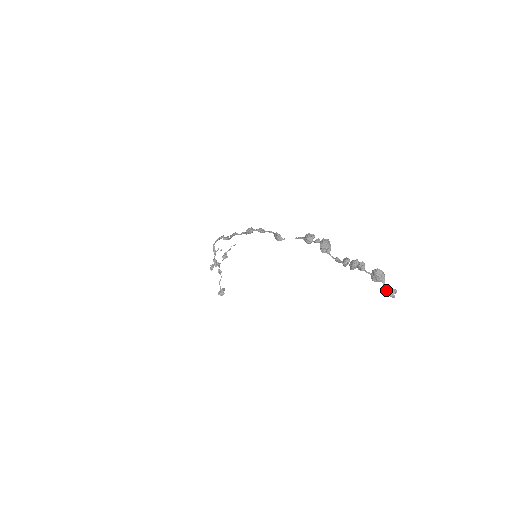
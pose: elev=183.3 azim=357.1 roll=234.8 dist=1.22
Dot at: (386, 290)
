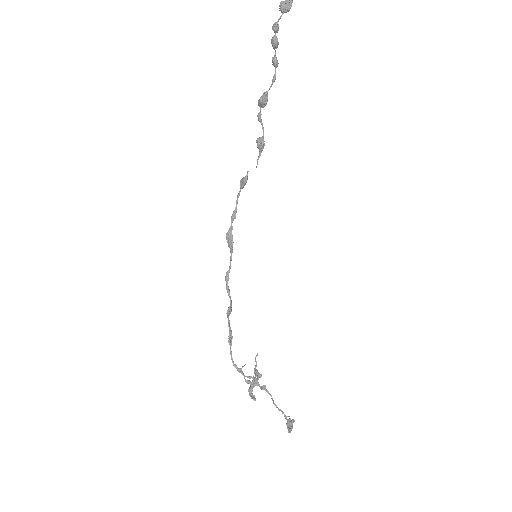
Dot at: out of frame
